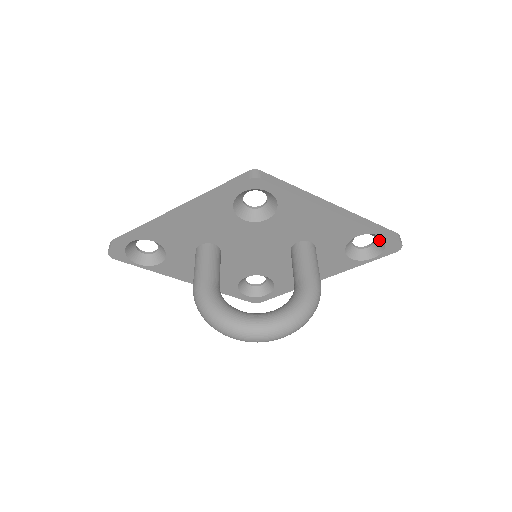
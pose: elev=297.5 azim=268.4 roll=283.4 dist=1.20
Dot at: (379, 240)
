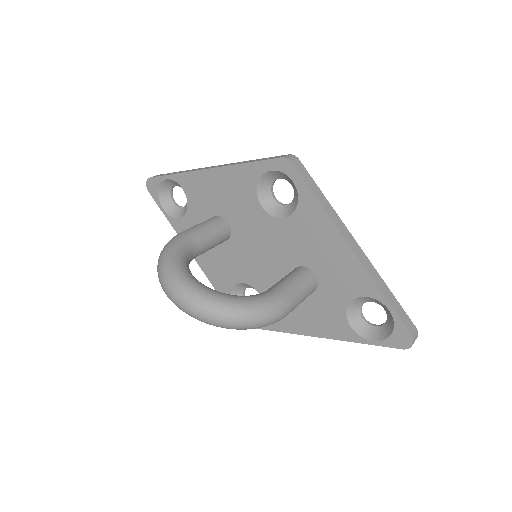
Dot at: (390, 321)
